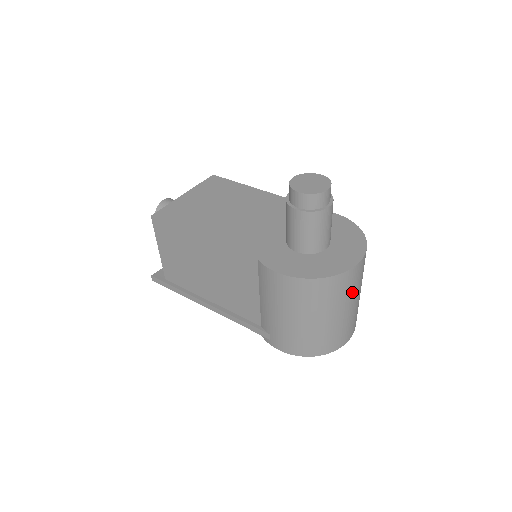
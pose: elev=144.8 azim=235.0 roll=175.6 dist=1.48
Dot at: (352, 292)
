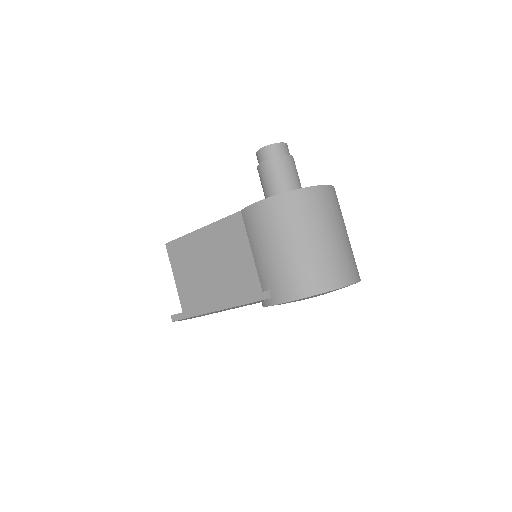
Dot at: (329, 216)
